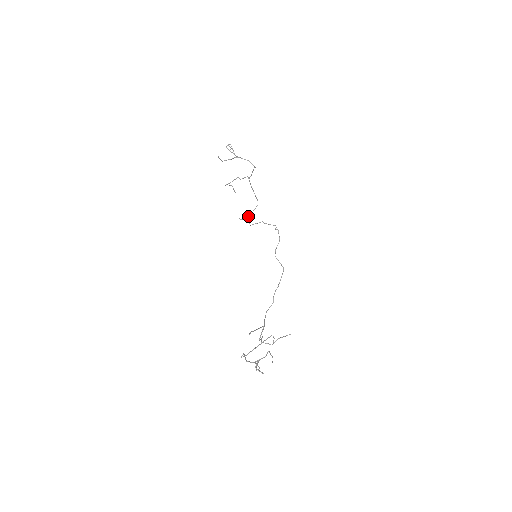
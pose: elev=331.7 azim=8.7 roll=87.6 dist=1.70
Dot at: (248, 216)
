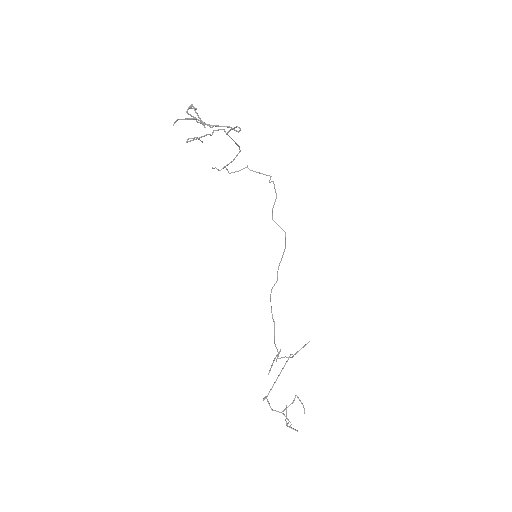
Dot at: occluded
